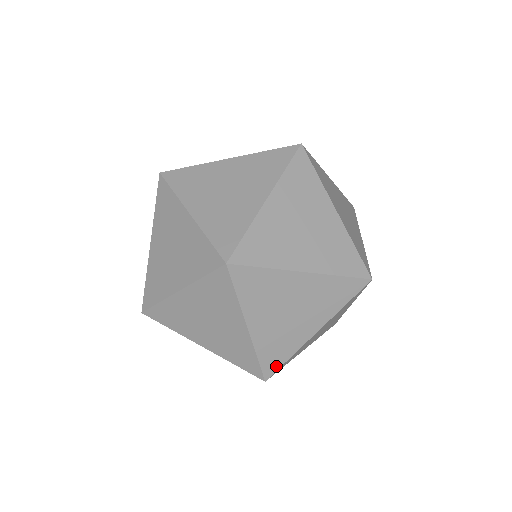
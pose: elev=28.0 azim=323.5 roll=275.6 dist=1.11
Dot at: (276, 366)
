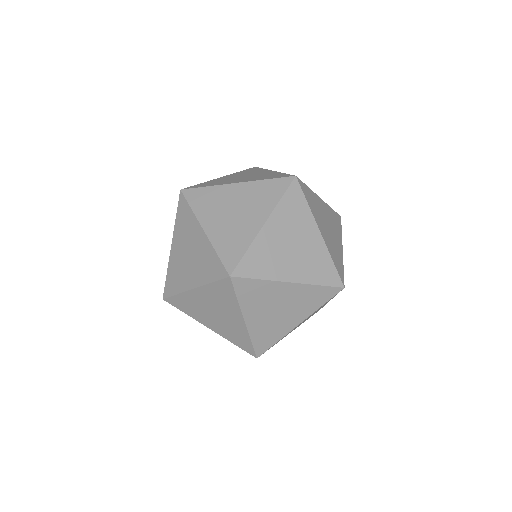
Dot at: (335, 274)
